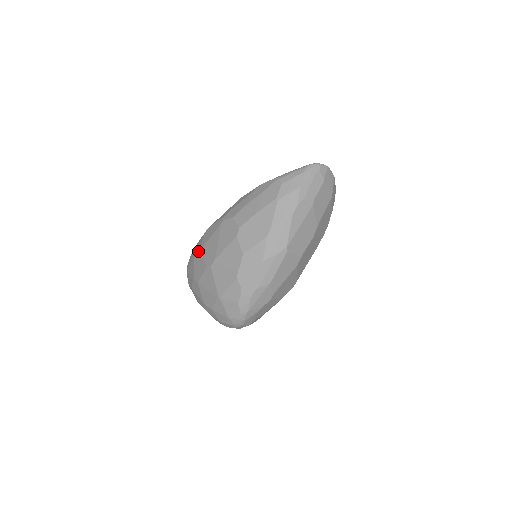
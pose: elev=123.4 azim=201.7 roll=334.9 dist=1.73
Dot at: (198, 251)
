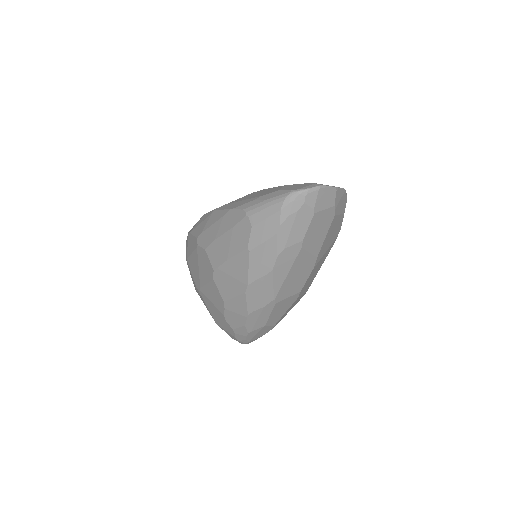
Dot at: (186, 258)
